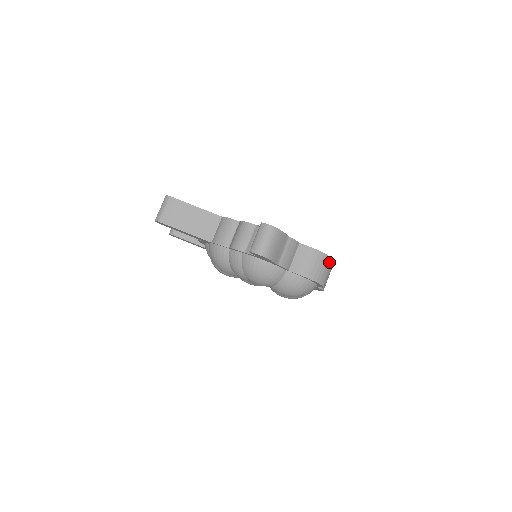
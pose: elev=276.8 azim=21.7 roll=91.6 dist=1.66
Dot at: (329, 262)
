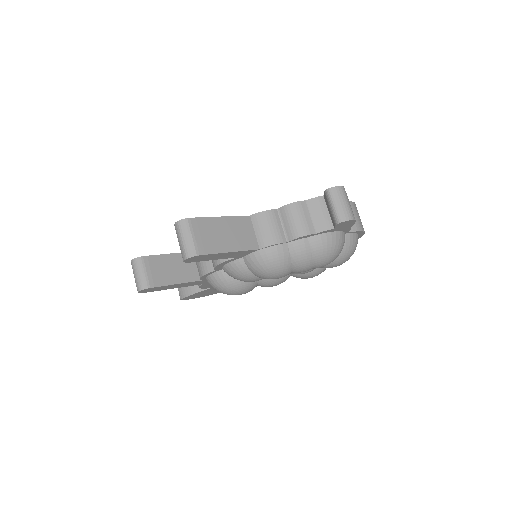
Dot at: occluded
